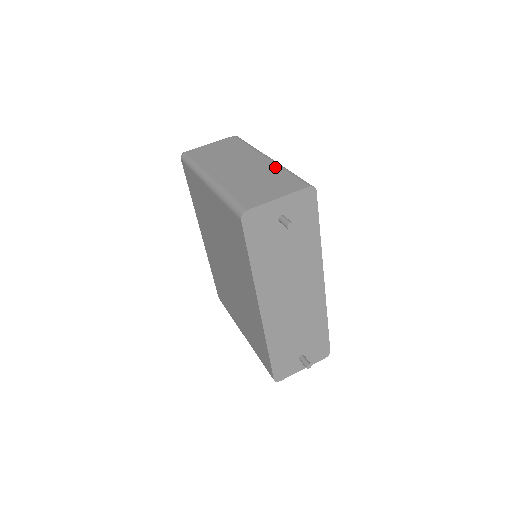
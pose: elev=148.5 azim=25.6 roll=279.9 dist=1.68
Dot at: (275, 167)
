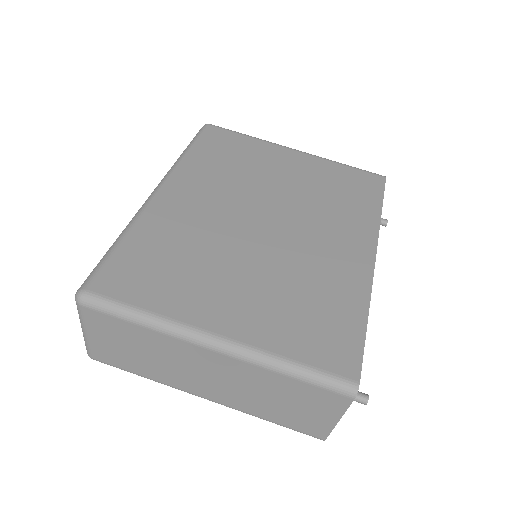
Dot at: (258, 371)
